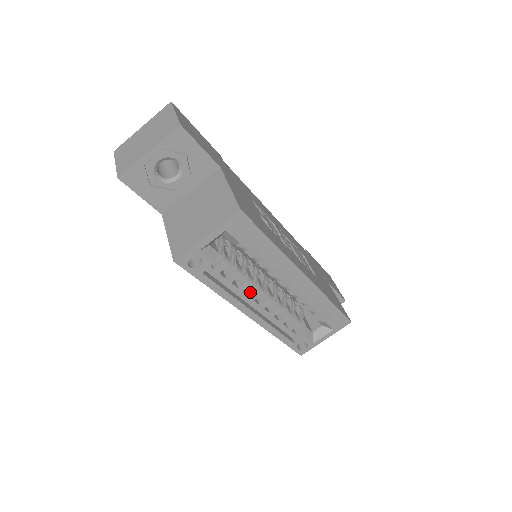
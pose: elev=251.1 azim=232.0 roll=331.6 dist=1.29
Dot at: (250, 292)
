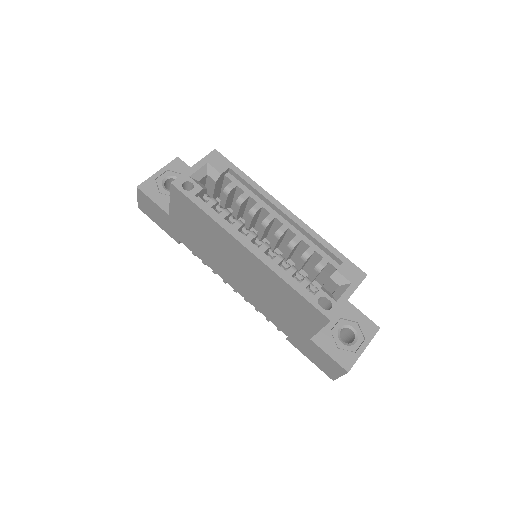
Dot at: (246, 237)
